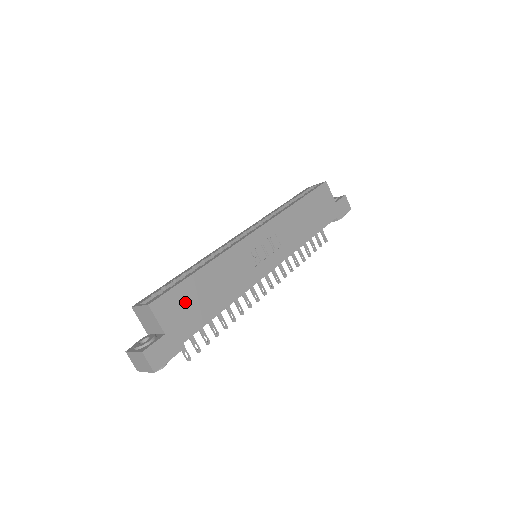
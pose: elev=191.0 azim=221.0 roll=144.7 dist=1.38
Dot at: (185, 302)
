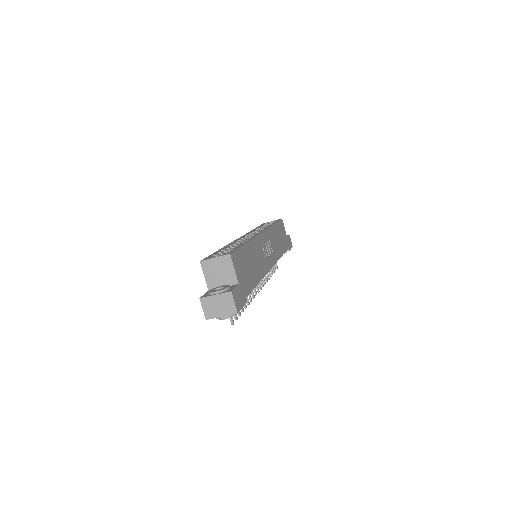
Dot at: (243, 264)
